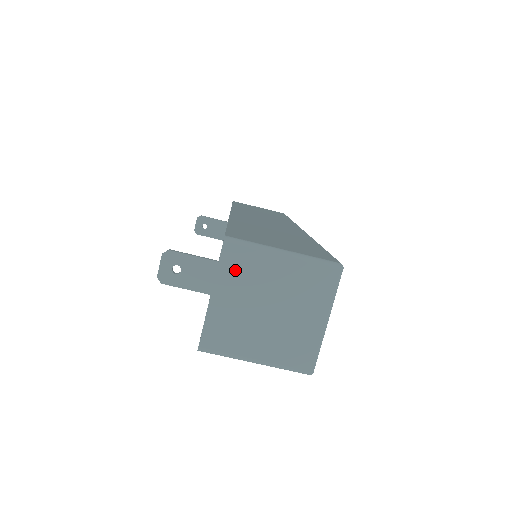
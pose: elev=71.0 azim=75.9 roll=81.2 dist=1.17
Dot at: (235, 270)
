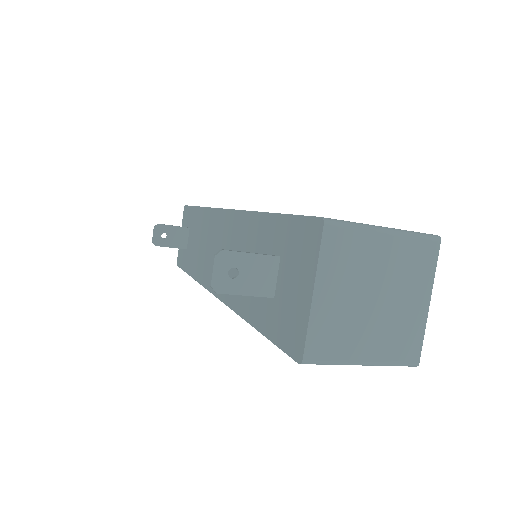
Dot at: (338, 257)
